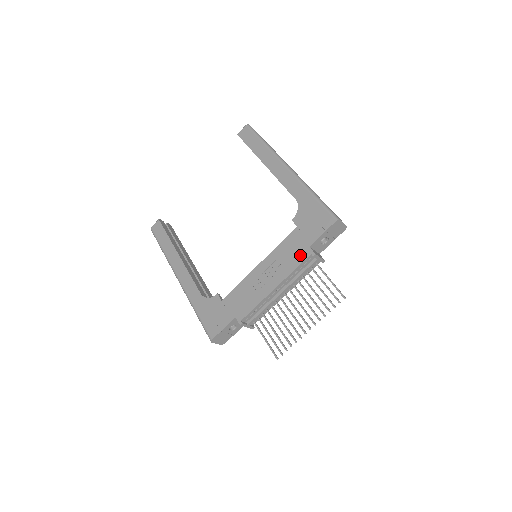
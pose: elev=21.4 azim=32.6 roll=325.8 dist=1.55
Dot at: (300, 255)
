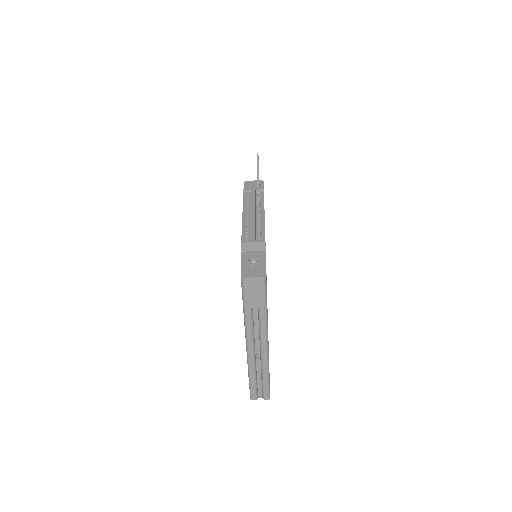
Dot at: occluded
